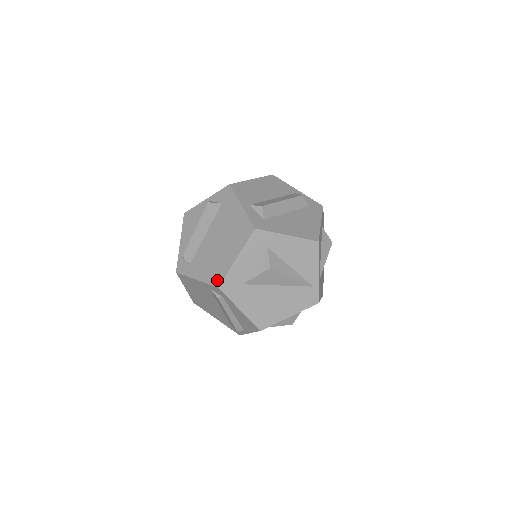
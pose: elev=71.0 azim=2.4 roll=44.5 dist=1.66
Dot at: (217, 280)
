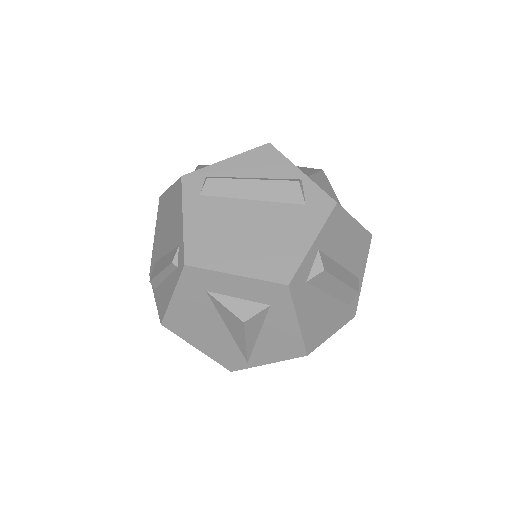
Dot at: (194, 257)
